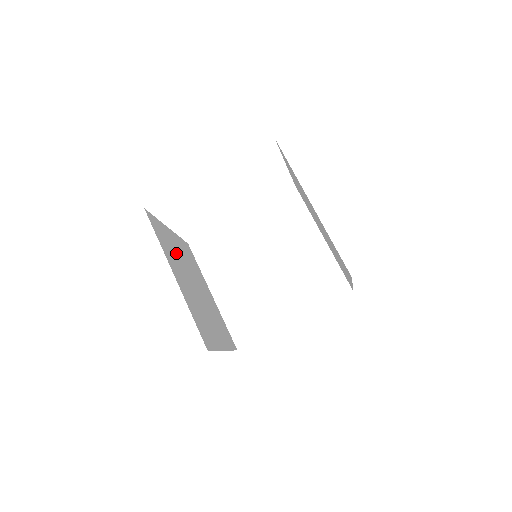
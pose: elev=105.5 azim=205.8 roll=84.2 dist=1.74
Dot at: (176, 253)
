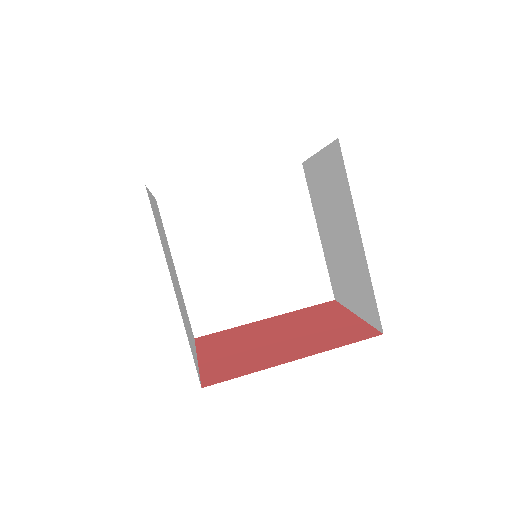
Dot at: (162, 236)
